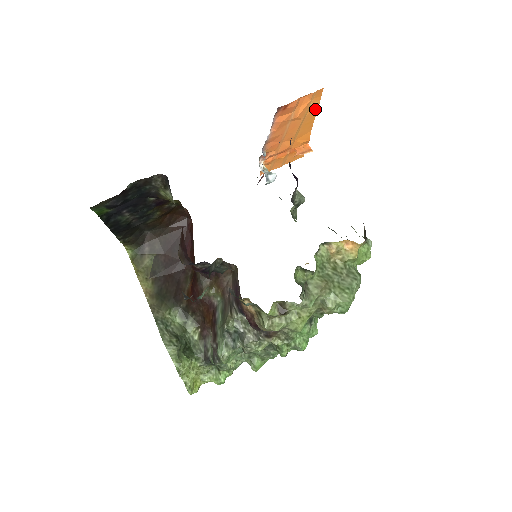
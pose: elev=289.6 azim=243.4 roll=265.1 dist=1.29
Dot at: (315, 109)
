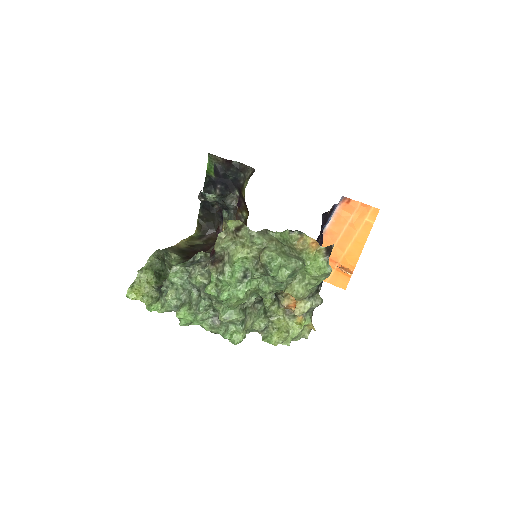
Dot at: (369, 230)
